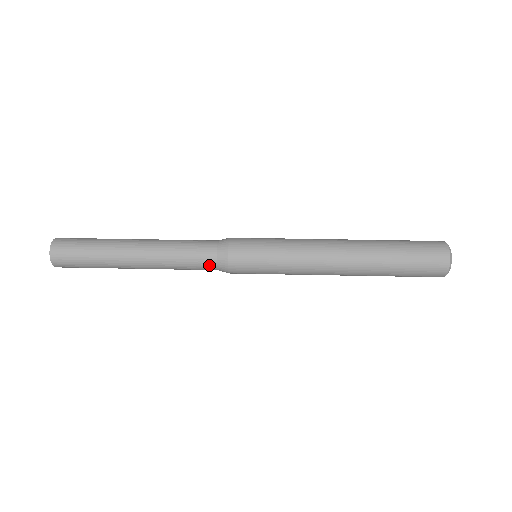
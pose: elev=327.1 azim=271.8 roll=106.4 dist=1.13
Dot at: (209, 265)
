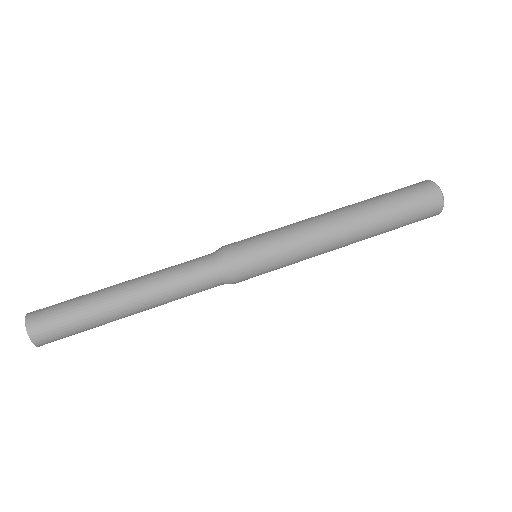
Dot at: occluded
